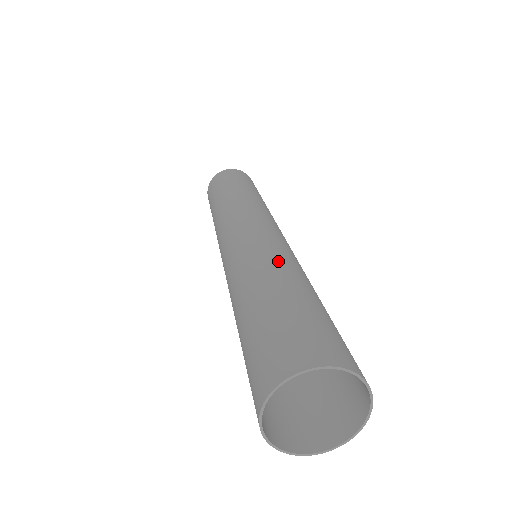
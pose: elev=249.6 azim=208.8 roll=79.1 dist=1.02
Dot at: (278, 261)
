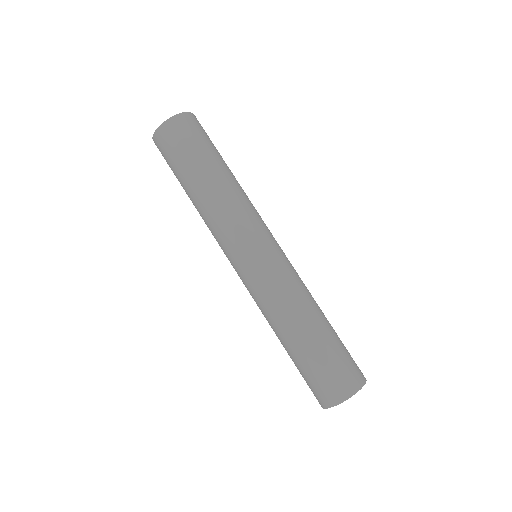
Dot at: (290, 308)
